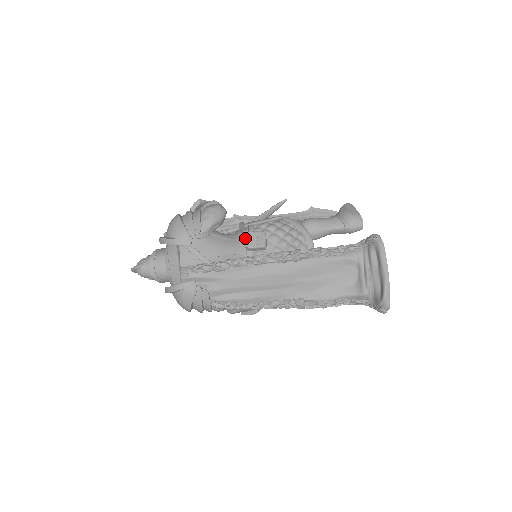
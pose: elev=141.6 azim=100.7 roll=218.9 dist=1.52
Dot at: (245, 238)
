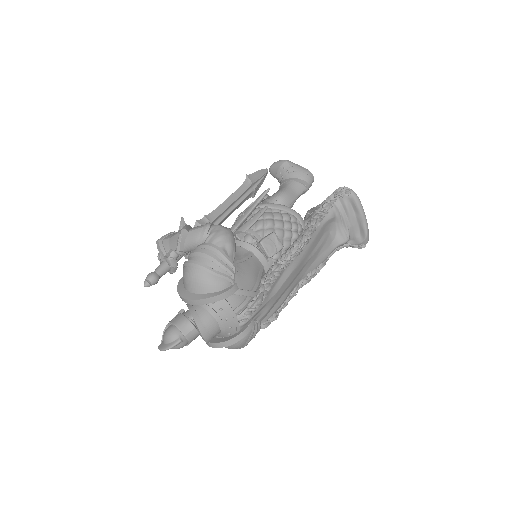
Dot at: (264, 249)
